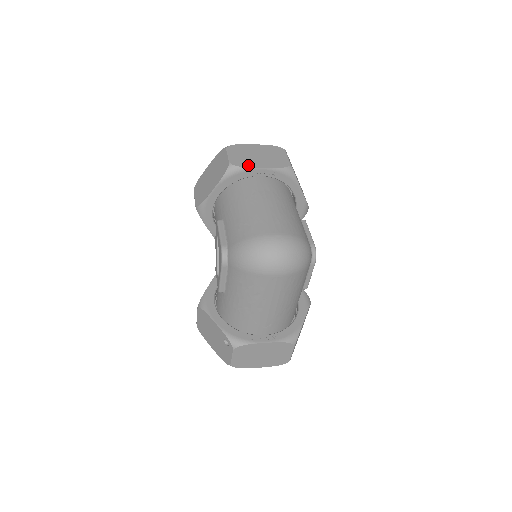
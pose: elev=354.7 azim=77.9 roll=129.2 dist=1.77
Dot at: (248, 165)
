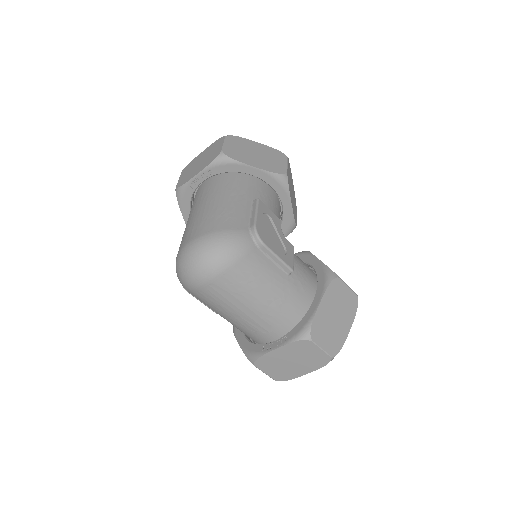
Dot at: (187, 180)
